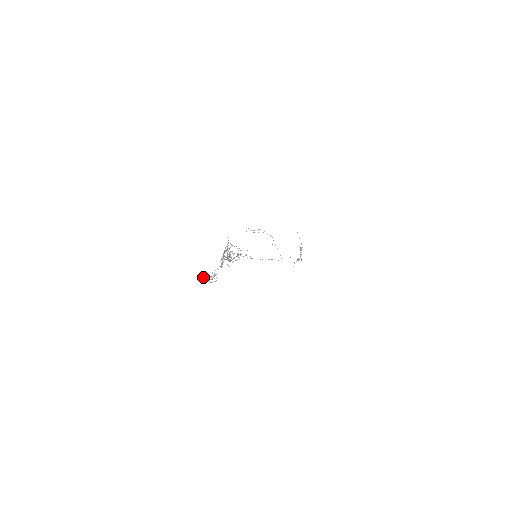
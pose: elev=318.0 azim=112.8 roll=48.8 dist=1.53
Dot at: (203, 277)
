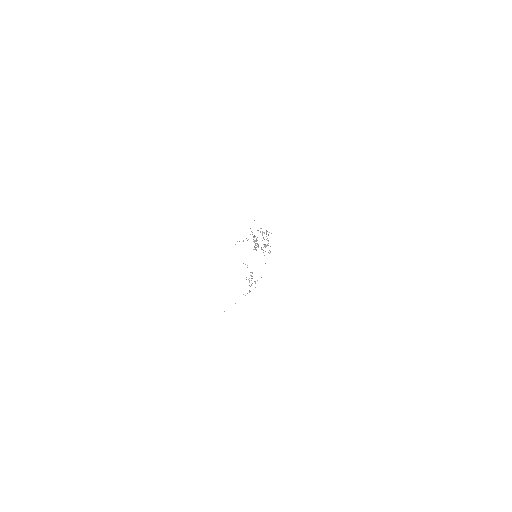
Dot at: (264, 244)
